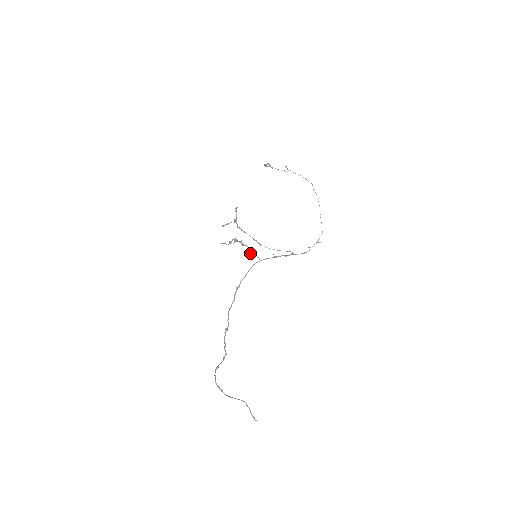
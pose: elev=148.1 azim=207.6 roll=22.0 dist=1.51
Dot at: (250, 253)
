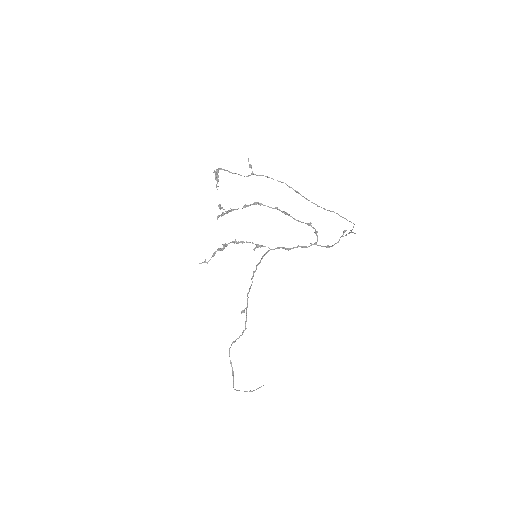
Dot at: occluded
